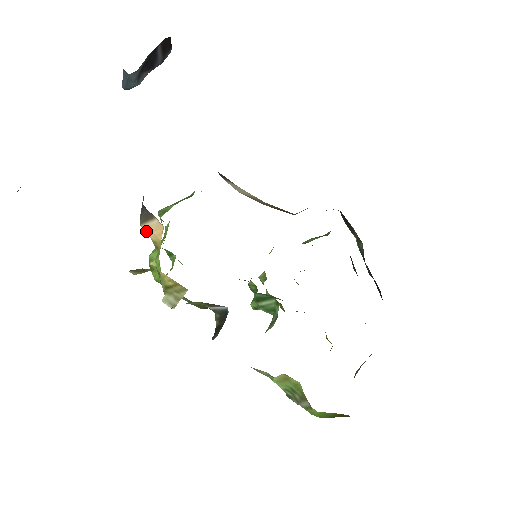
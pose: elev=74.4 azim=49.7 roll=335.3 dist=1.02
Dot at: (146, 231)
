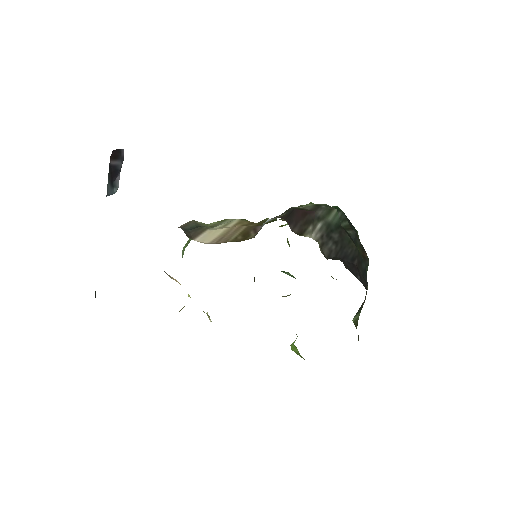
Dot at: occluded
